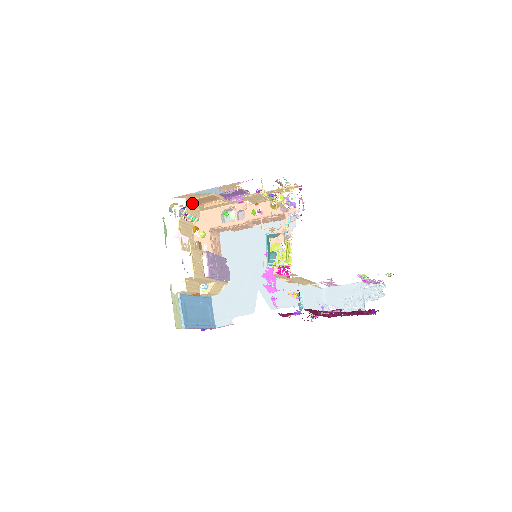
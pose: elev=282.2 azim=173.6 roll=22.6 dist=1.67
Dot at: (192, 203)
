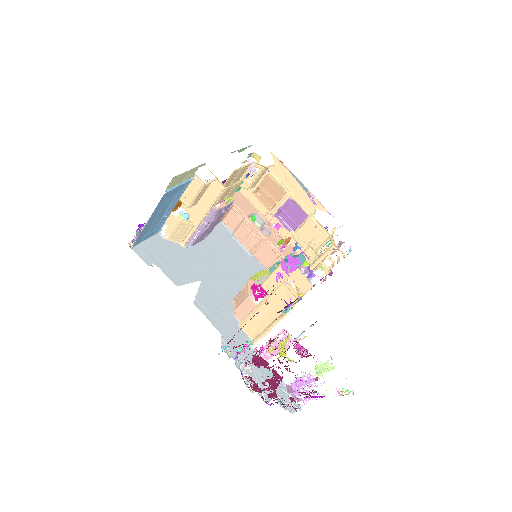
Dot at: (262, 176)
